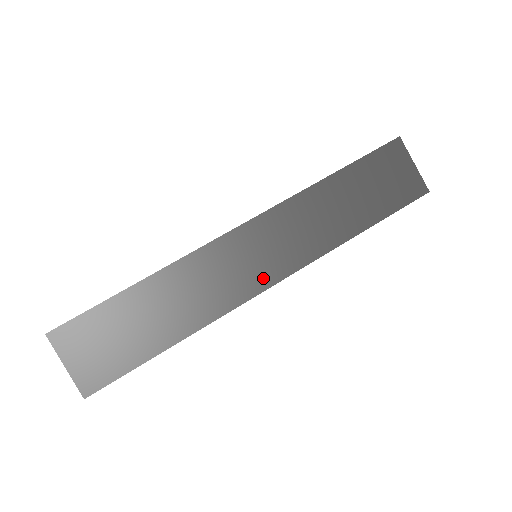
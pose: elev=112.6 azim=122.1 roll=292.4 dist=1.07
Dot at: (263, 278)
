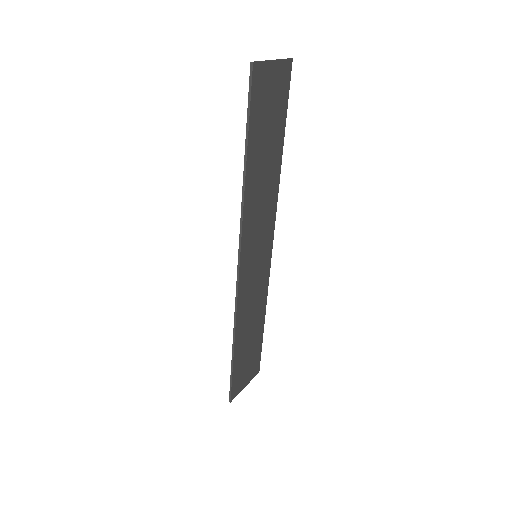
Dot at: (267, 253)
